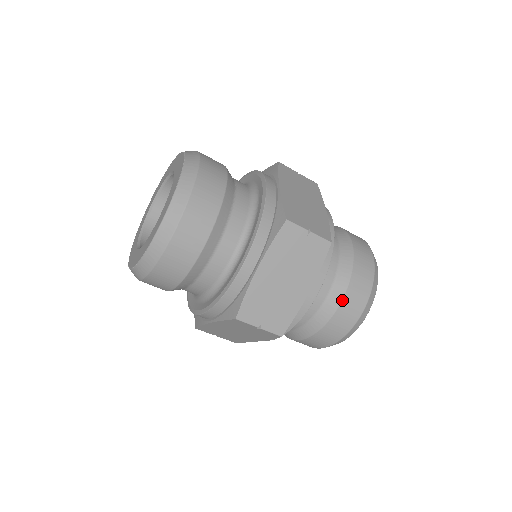
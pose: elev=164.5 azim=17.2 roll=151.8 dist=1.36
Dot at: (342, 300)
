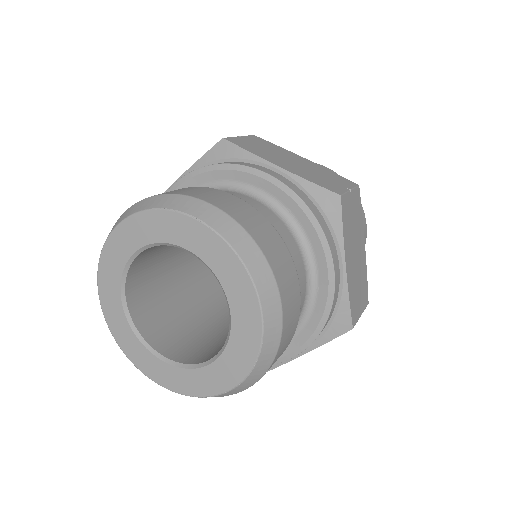
Dot at: occluded
